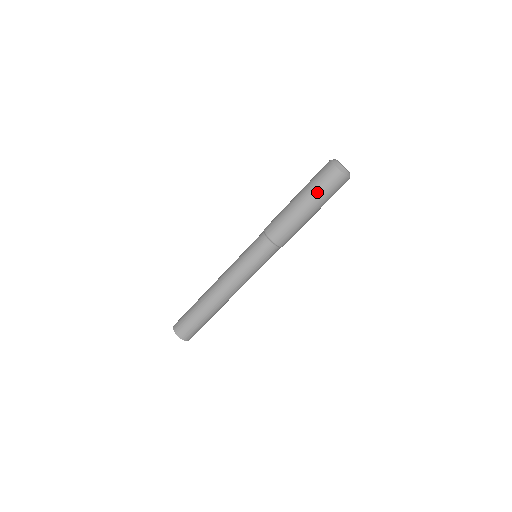
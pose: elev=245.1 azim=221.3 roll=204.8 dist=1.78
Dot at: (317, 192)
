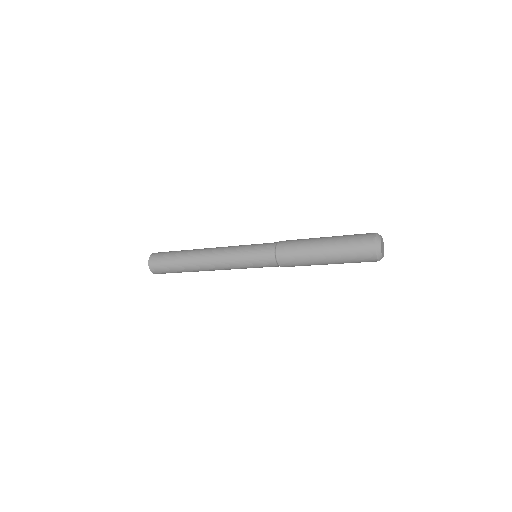
Dot at: (343, 250)
